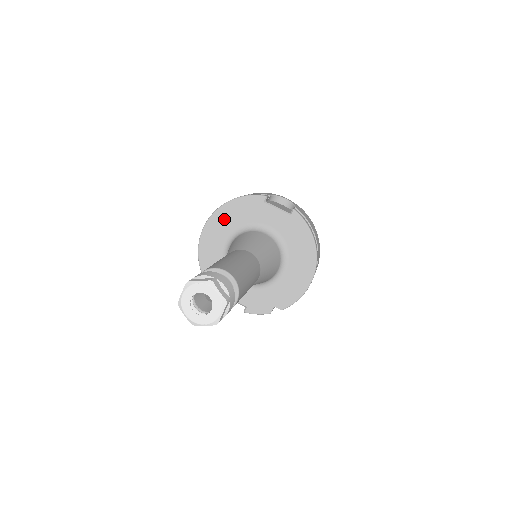
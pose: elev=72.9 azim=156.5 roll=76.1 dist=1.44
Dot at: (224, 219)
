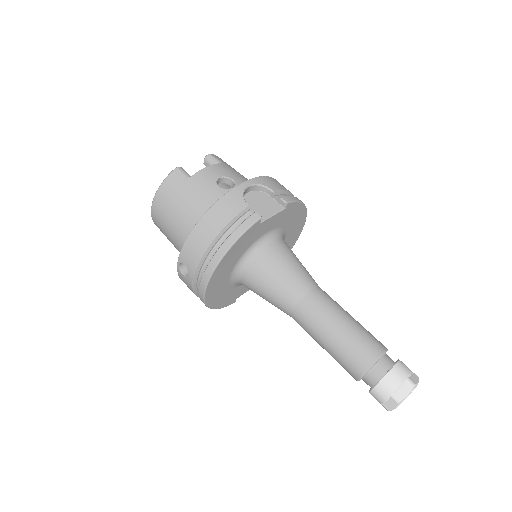
Dot at: (225, 267)
